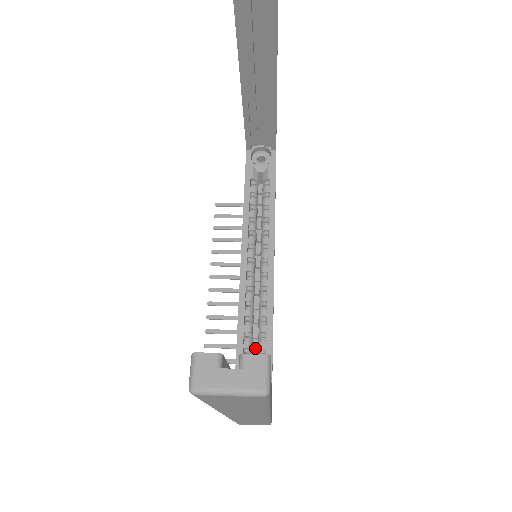
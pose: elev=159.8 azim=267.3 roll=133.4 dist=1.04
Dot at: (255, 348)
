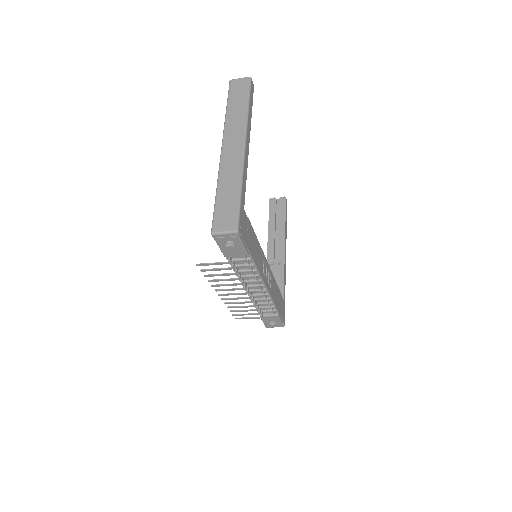
Dot at: occluded
